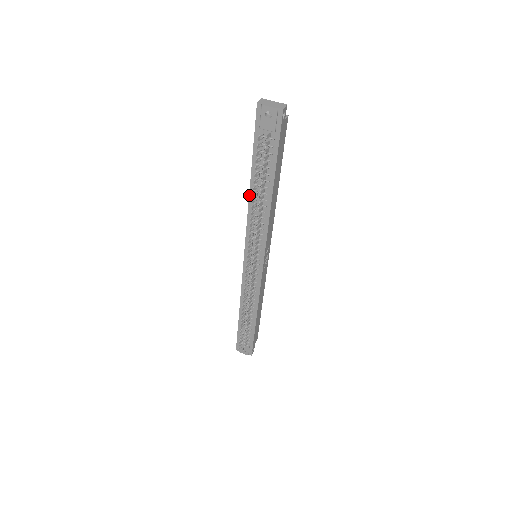
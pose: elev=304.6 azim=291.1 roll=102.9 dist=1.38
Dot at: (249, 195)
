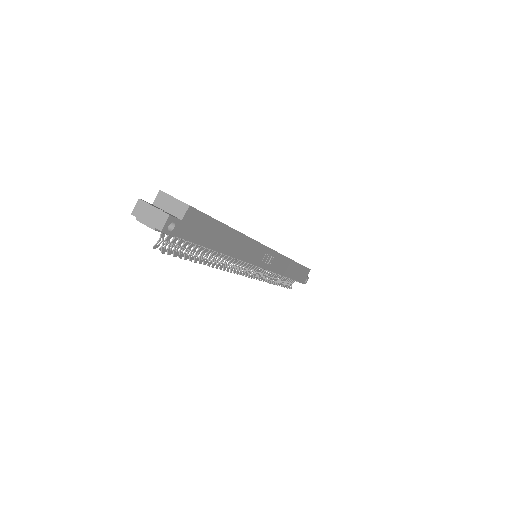
Dot at: occluded
